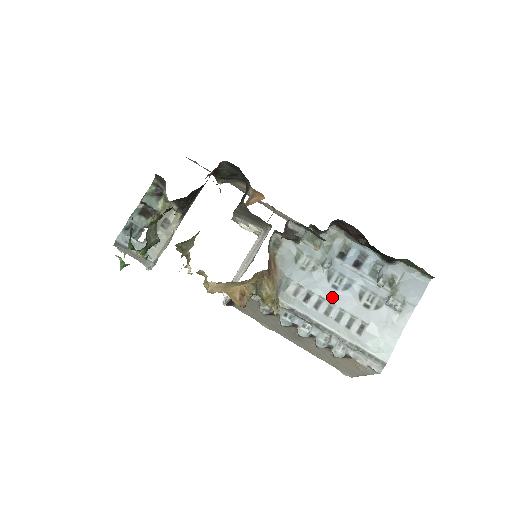
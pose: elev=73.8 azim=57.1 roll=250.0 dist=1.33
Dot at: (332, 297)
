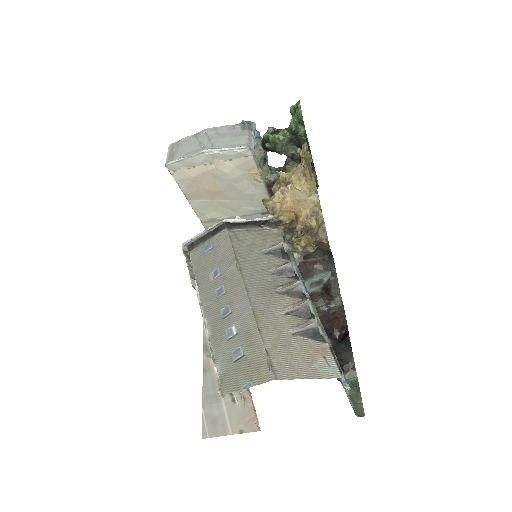
Dot at: occluded
